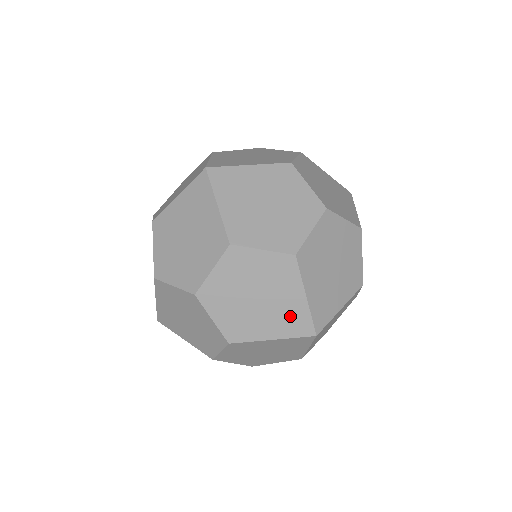
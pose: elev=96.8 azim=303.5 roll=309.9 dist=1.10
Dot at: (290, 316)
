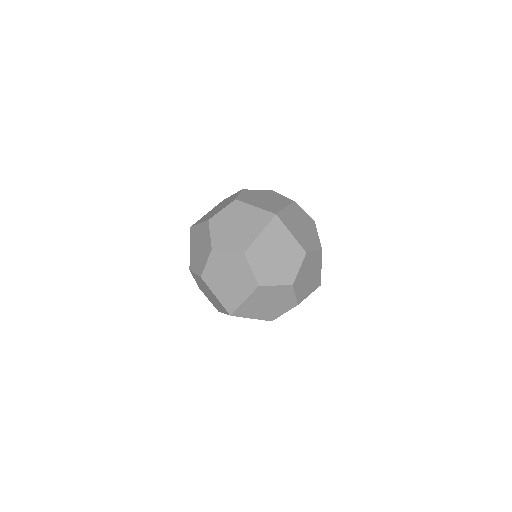
Dot at: (231, 299)
